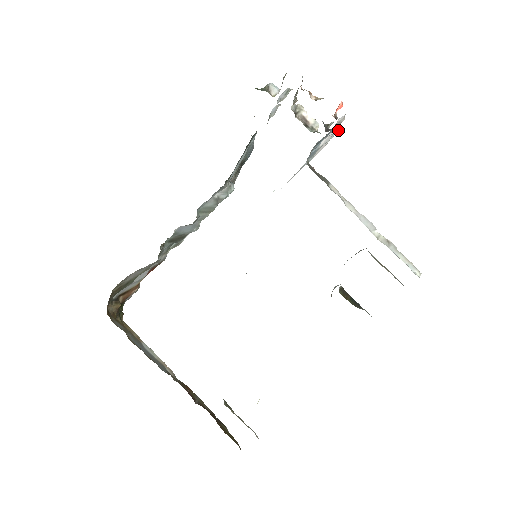
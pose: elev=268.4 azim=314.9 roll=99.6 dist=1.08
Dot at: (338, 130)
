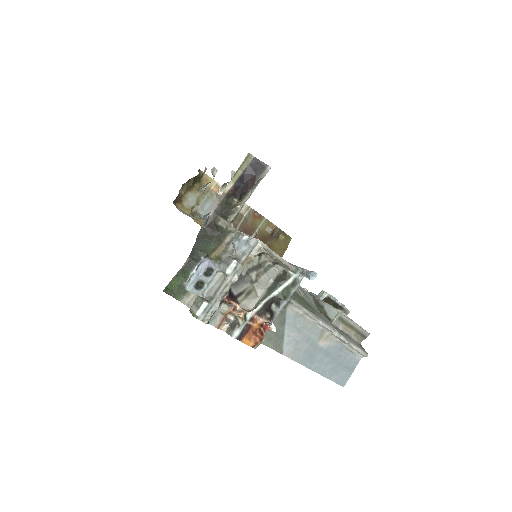
Dot at: occluded
